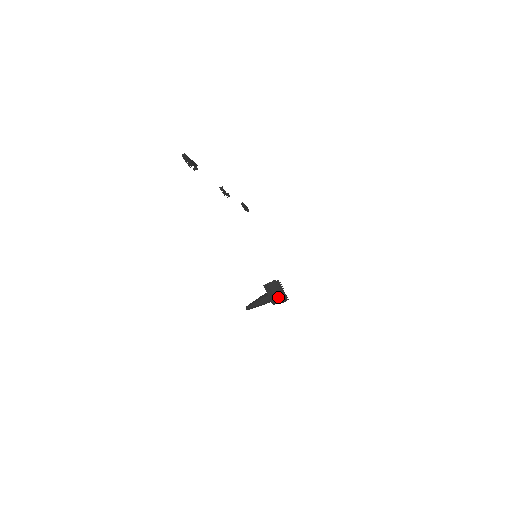
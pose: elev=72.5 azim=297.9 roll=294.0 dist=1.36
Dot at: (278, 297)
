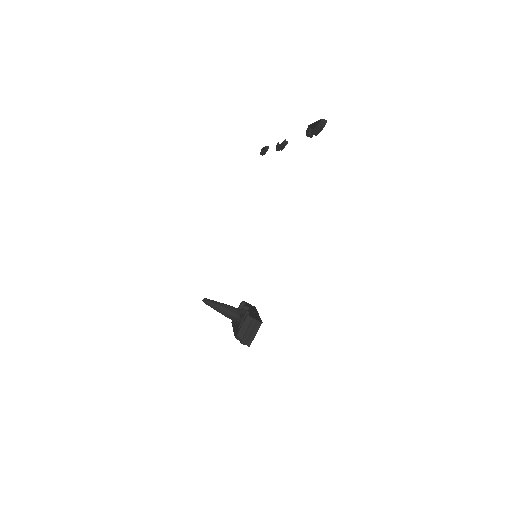
Dot at: (247, 338)
